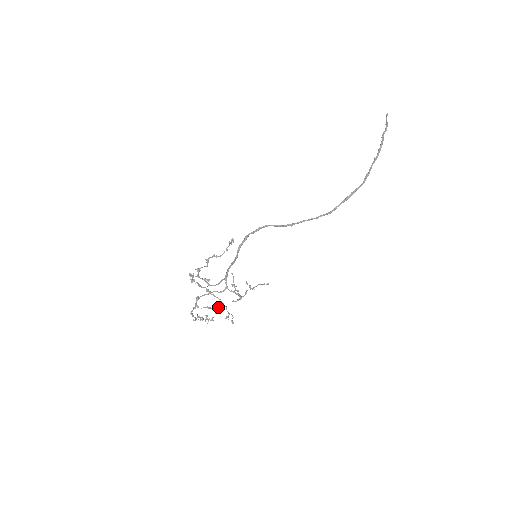
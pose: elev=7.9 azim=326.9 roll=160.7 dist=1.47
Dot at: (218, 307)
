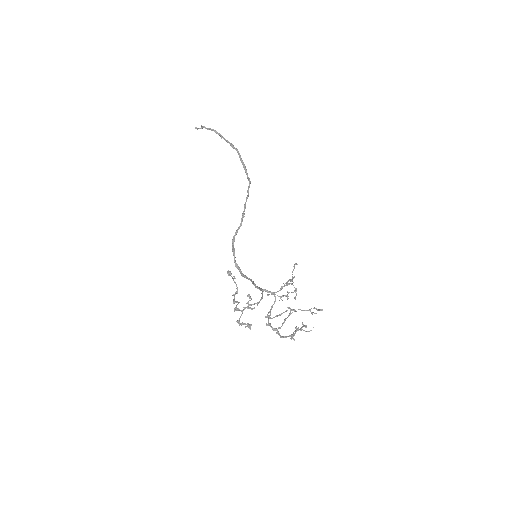
Dot at: (290, 309)
